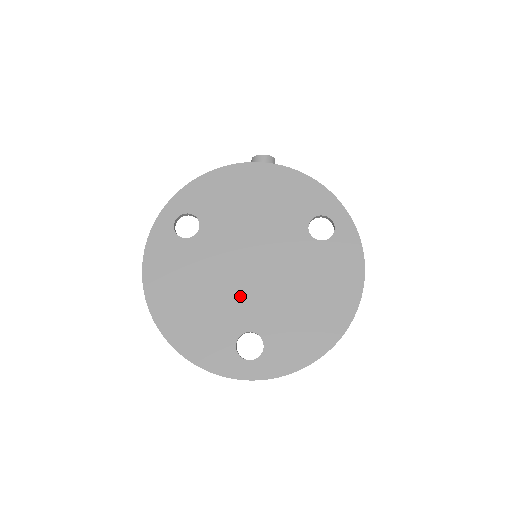
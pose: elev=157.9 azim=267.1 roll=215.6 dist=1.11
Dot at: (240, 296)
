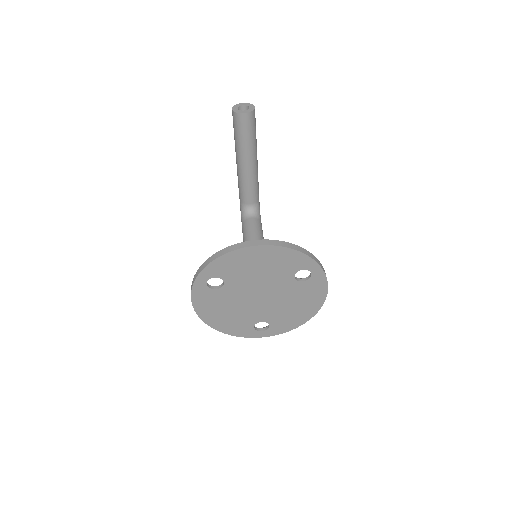
Dot at: (254, 310)
